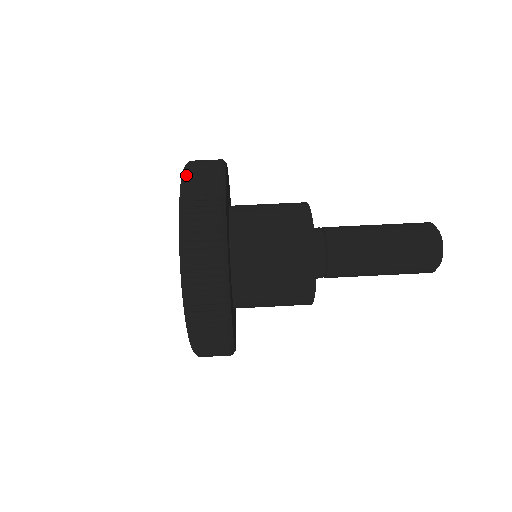
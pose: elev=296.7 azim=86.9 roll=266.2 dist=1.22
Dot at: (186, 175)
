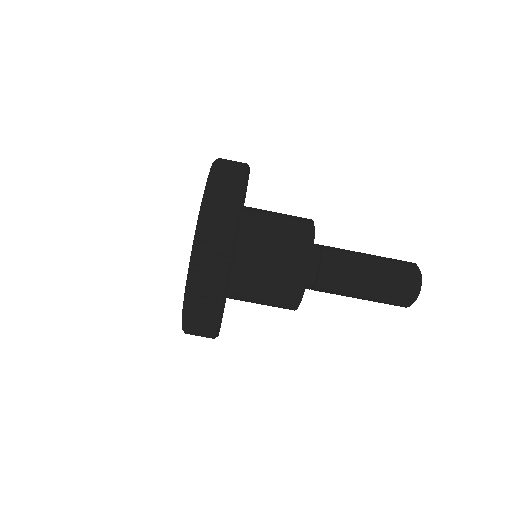
Dot at: (202, 224)
